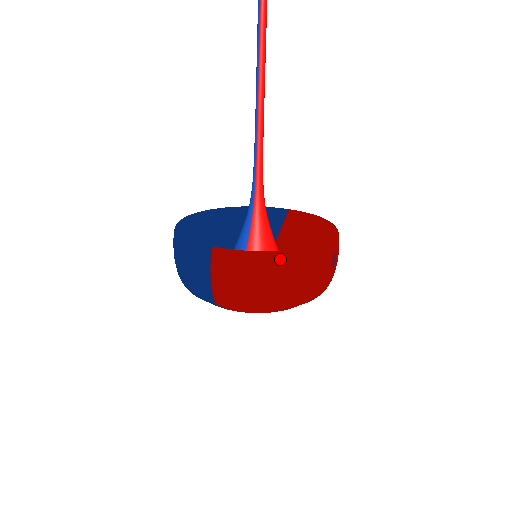
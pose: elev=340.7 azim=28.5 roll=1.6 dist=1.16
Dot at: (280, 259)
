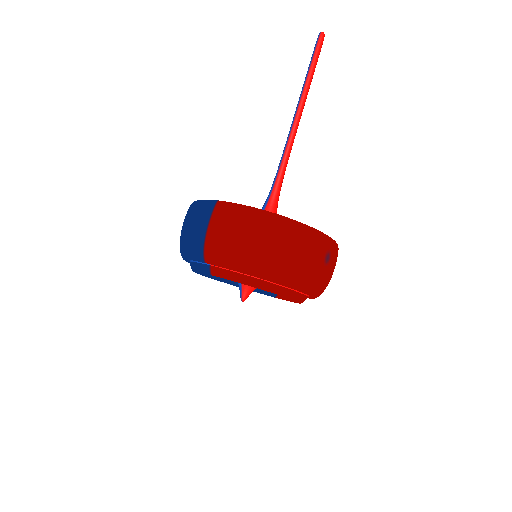
Dot at: (275, 220)
